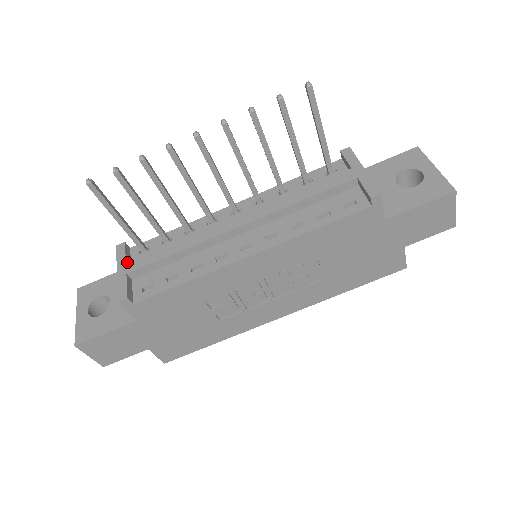
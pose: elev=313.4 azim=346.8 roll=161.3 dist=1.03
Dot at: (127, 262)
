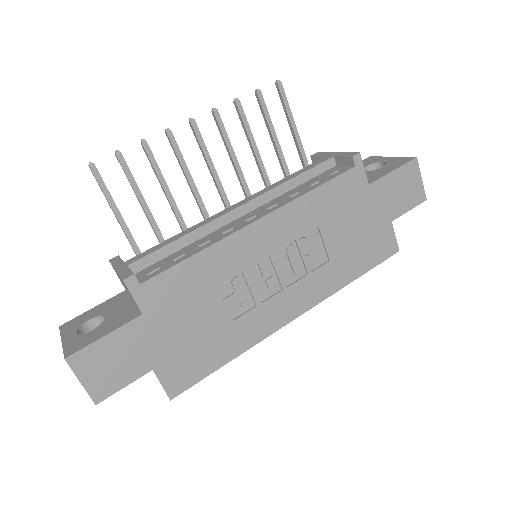
Dot at: occluded
